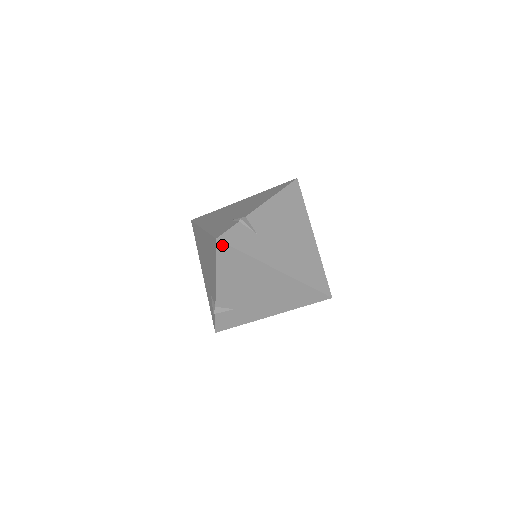
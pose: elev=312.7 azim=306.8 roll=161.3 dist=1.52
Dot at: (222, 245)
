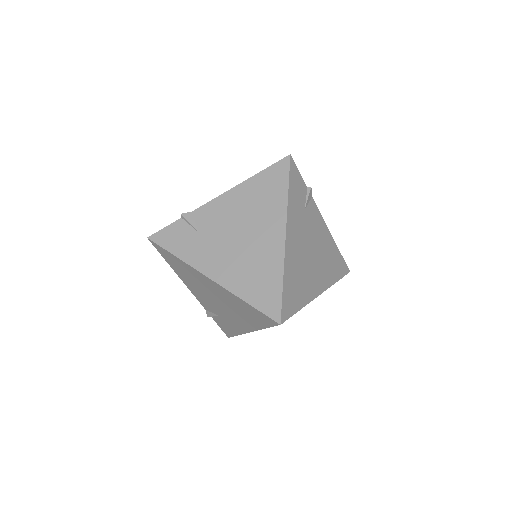
Dot at: (286, 164)
